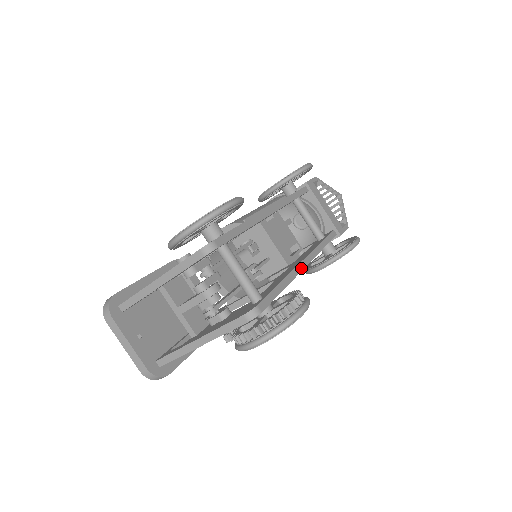
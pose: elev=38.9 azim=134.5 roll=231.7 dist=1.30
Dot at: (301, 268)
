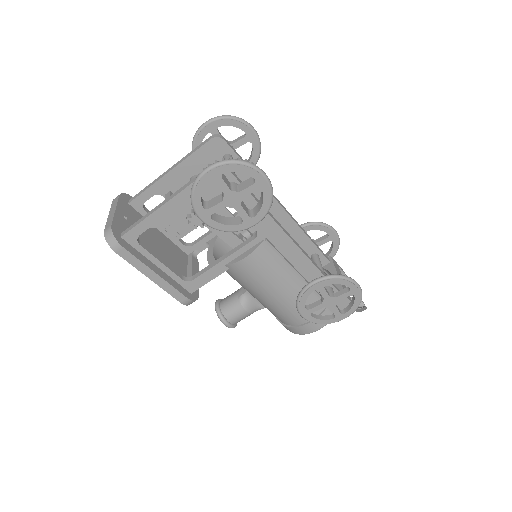
Dot at: (285, 232)
